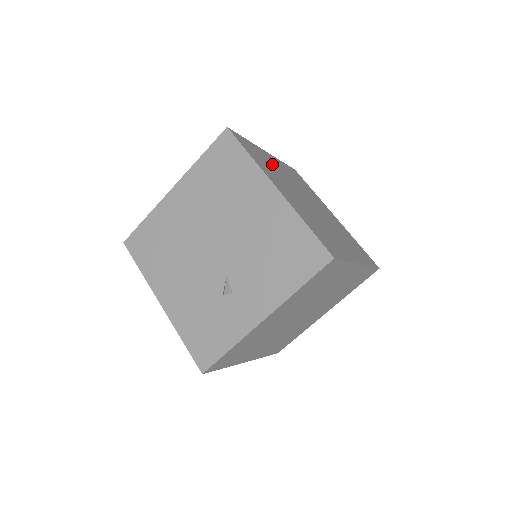
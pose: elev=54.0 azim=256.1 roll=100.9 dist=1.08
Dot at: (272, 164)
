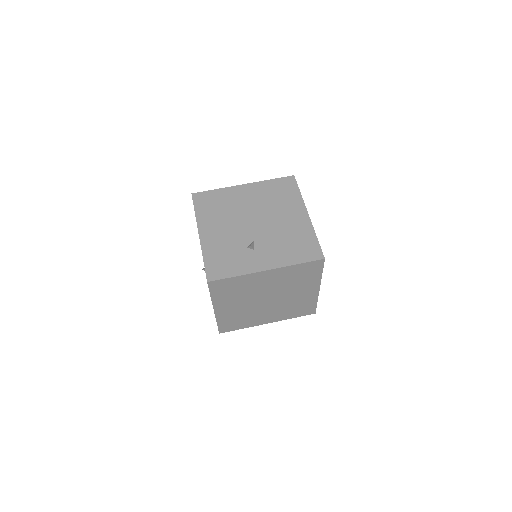
Dot at: occluded
